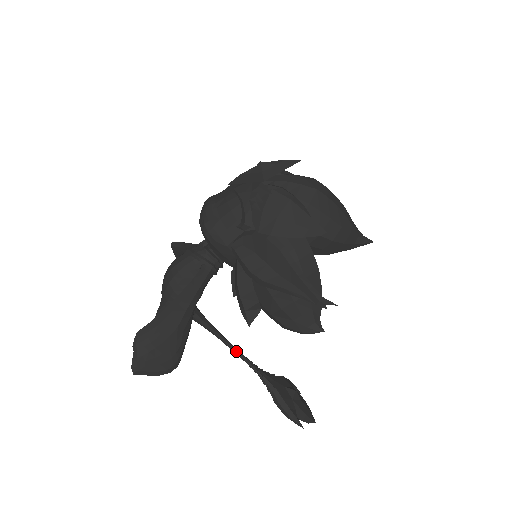
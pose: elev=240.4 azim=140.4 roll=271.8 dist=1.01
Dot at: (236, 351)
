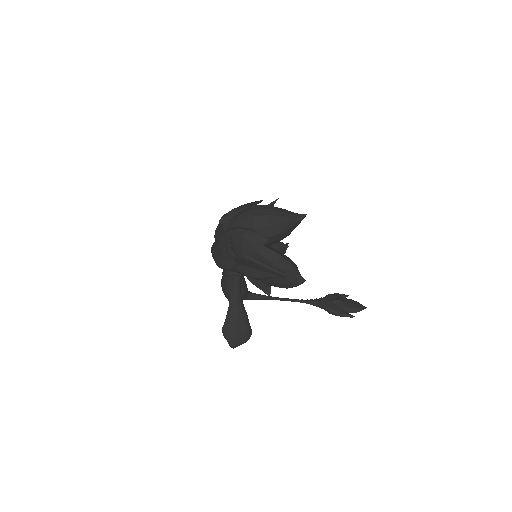
Dot at: (288, 300)
